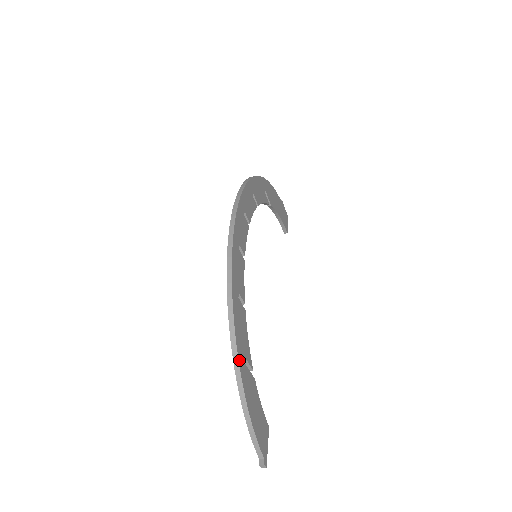
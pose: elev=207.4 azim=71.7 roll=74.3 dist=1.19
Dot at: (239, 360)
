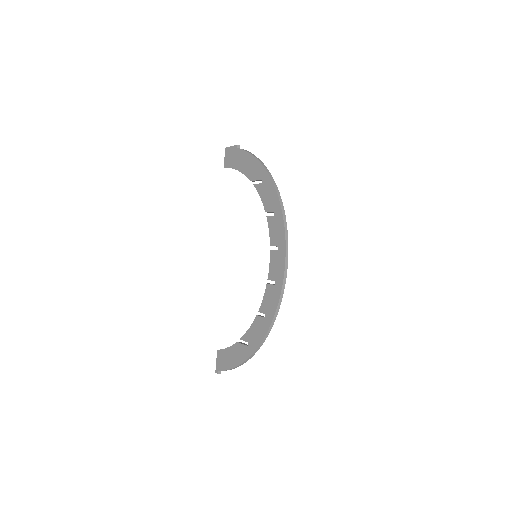
Dot at: (256, 351)
